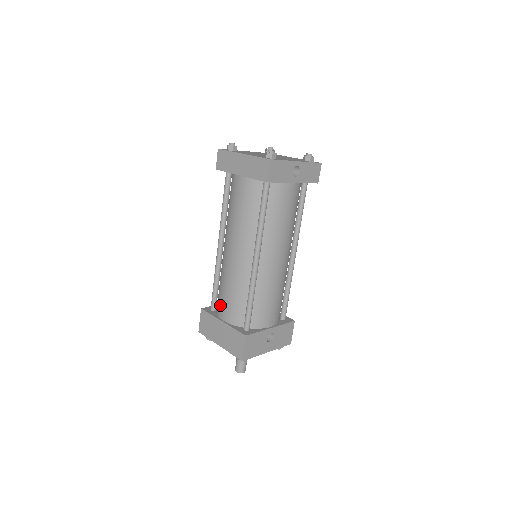
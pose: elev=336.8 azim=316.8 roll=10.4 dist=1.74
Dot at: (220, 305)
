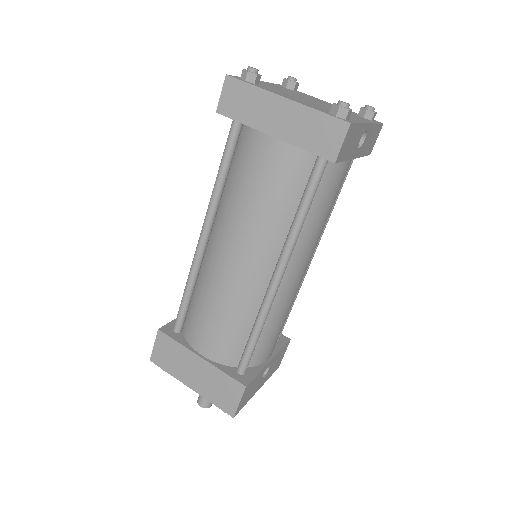
Dot at: (196, 331)
